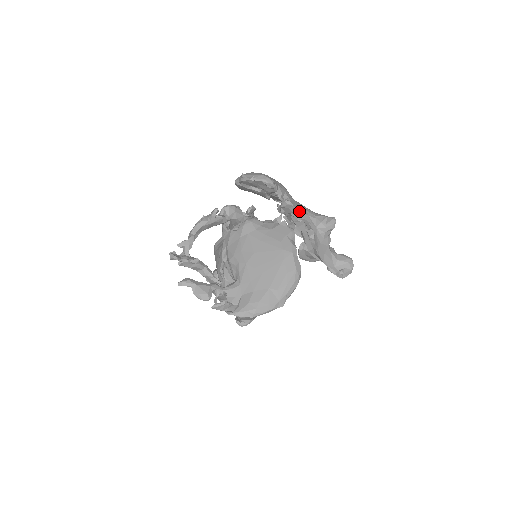
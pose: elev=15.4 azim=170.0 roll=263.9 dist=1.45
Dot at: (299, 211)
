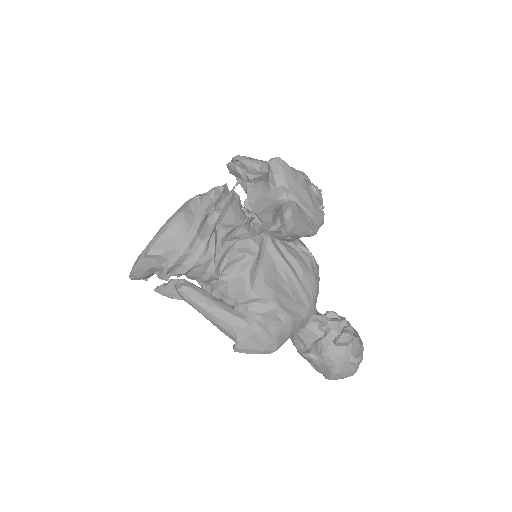
Dot at: (261, 174)
